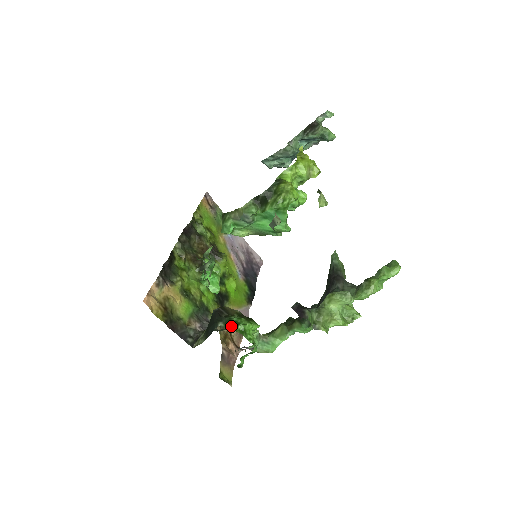
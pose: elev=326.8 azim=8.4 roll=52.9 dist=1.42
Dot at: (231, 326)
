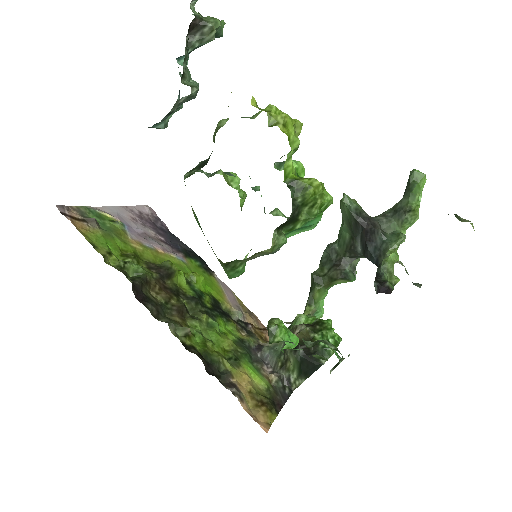
Dot at: (245, 320)
